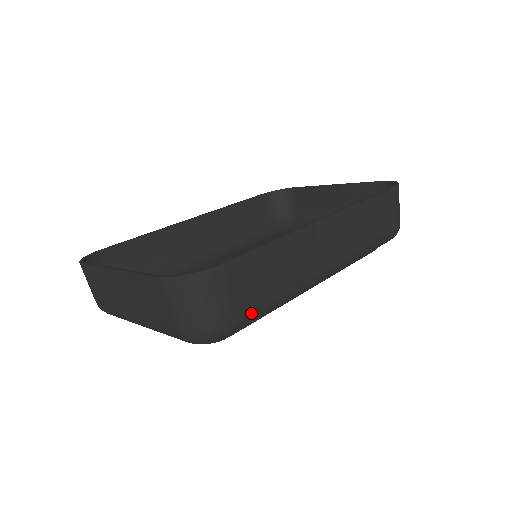
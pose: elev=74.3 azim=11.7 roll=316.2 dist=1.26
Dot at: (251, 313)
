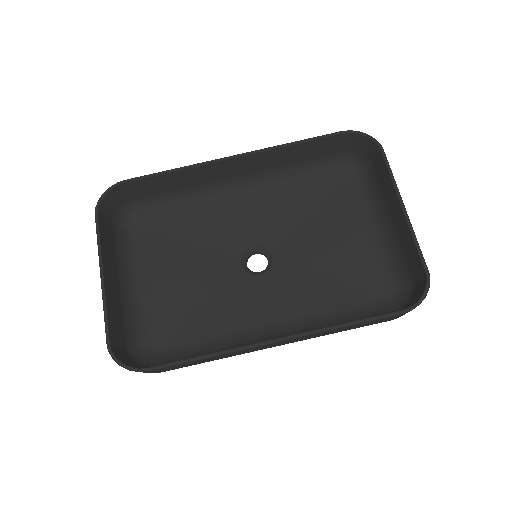
Dot at: occluded
